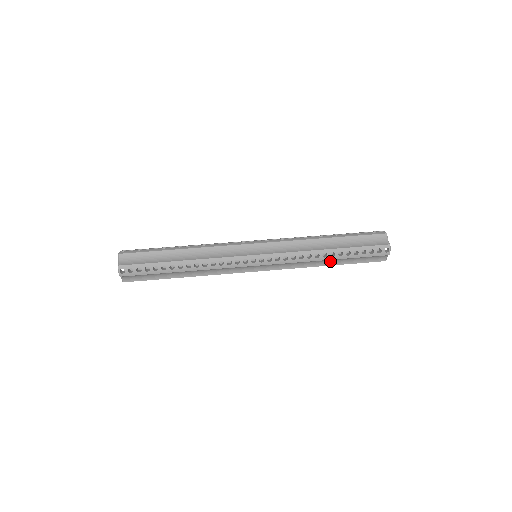
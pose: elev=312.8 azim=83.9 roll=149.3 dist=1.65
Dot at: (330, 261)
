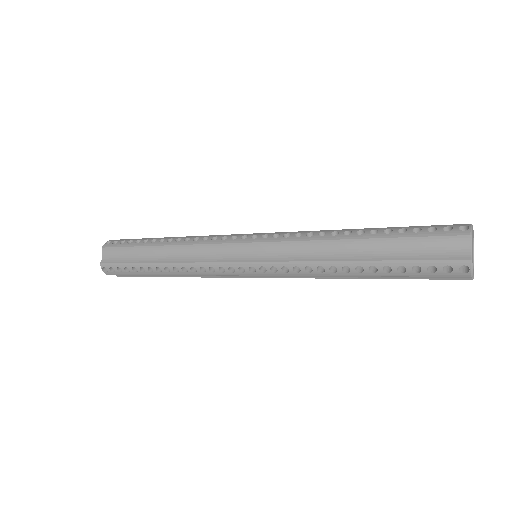
Dot at: (358, 251)
